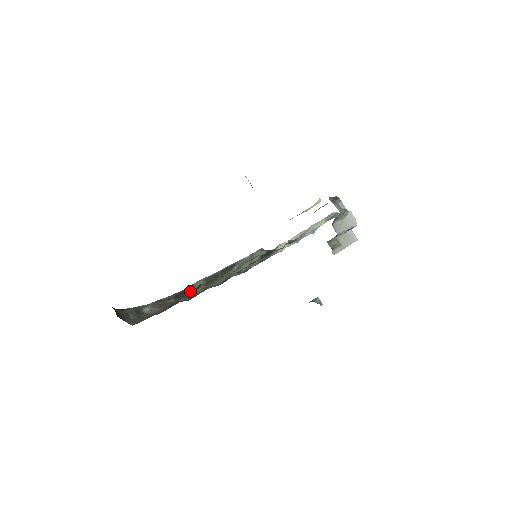
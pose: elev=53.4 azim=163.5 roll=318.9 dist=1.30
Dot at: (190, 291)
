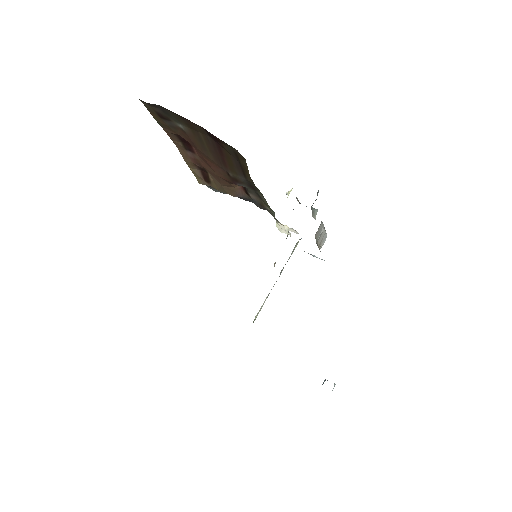
Dot at: occluded
